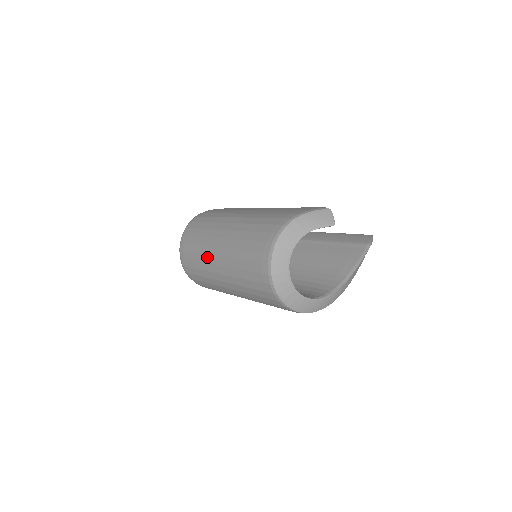
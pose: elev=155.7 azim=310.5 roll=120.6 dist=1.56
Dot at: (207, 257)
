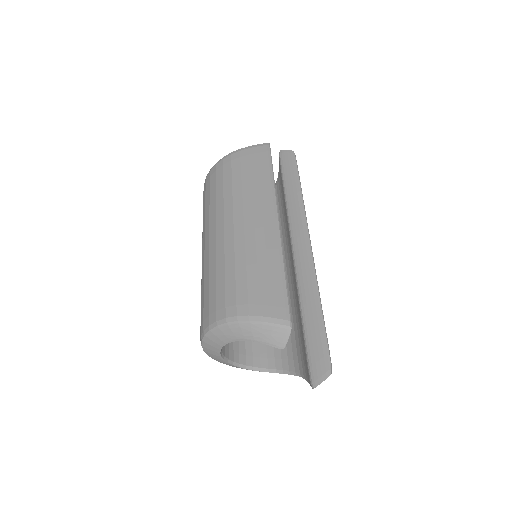
Dot at: (202, 235)
